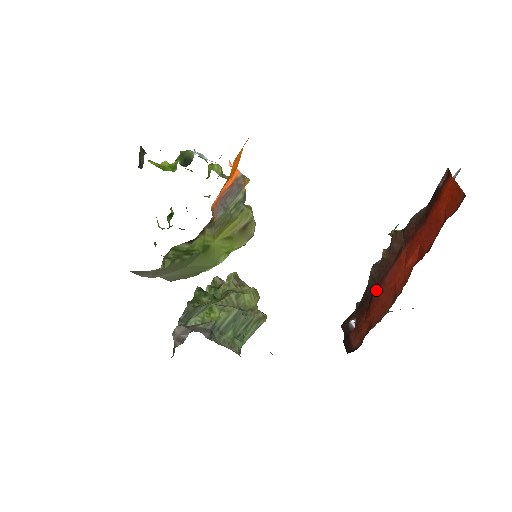
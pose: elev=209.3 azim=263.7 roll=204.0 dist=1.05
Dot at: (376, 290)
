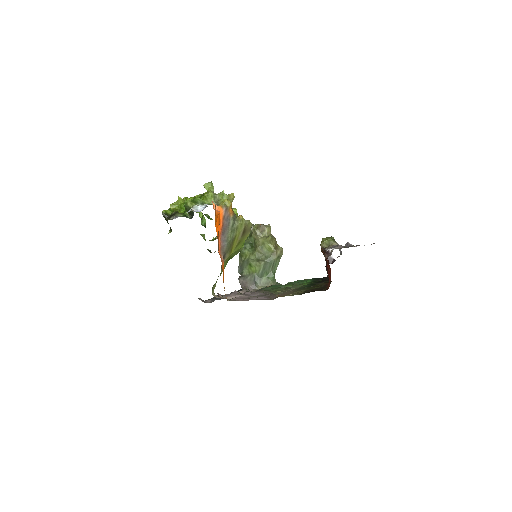
Dot at: occluded
